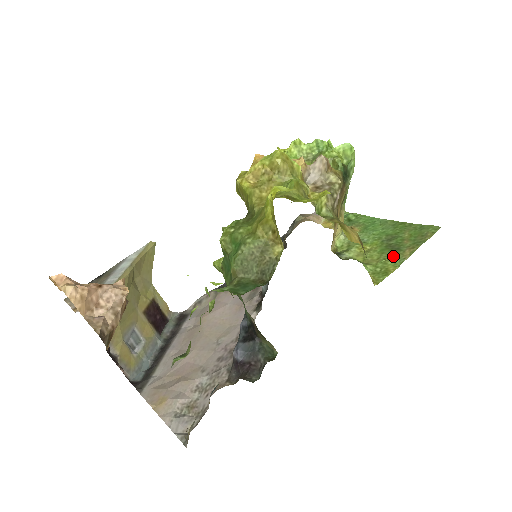
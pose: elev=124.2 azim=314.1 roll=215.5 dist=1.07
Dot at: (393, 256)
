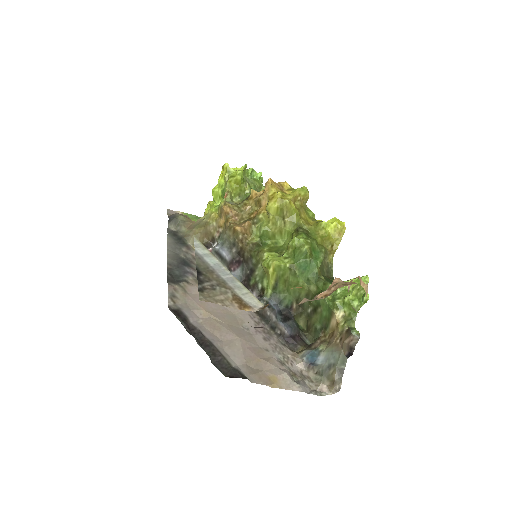
Dot at: occluded
